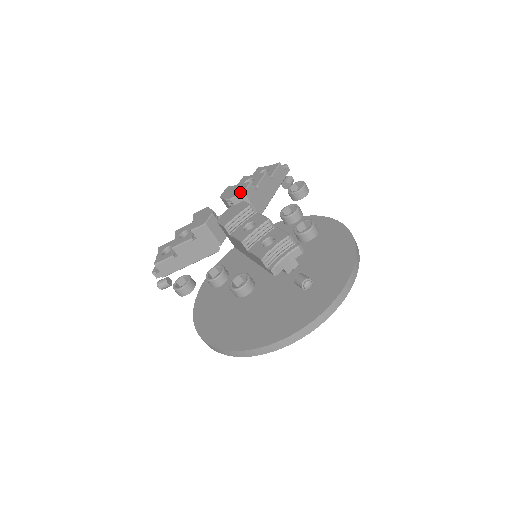
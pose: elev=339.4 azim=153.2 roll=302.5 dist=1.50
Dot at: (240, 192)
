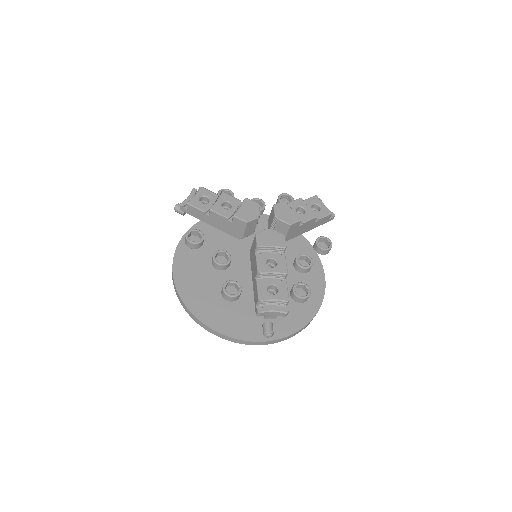
Dot at: (289, 222)
